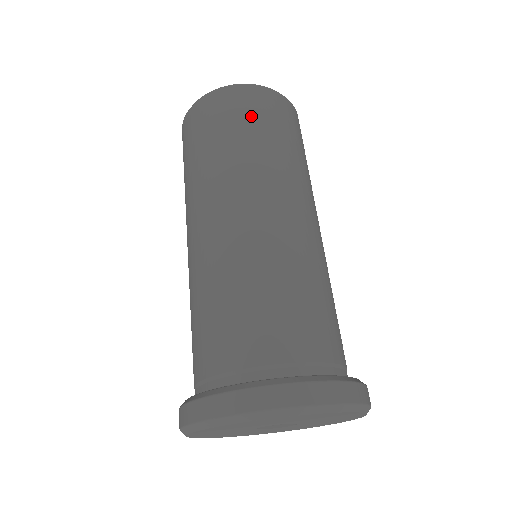
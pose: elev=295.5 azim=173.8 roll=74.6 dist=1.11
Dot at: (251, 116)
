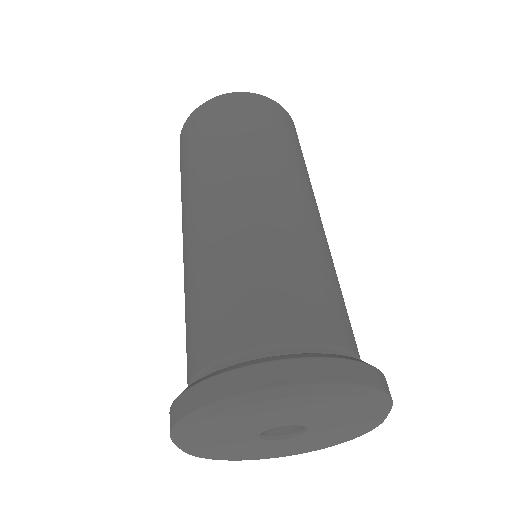
Dot at: (216, 123)
